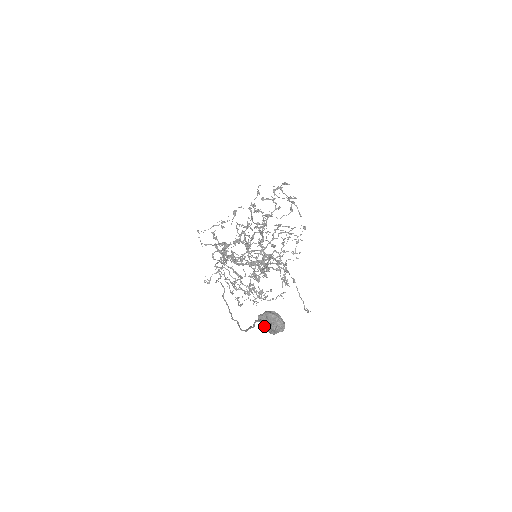
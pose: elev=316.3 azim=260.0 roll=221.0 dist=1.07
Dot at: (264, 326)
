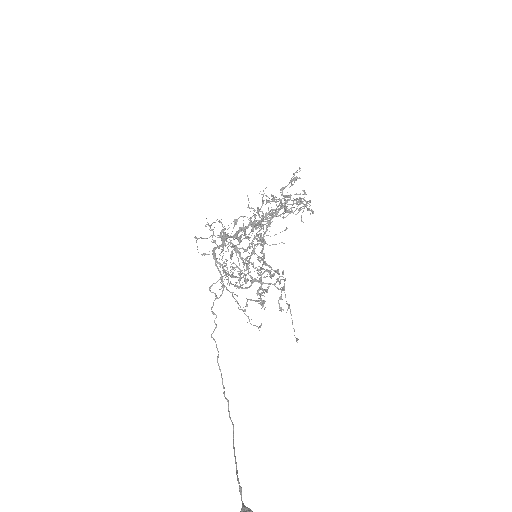
Dot at: out of frame
